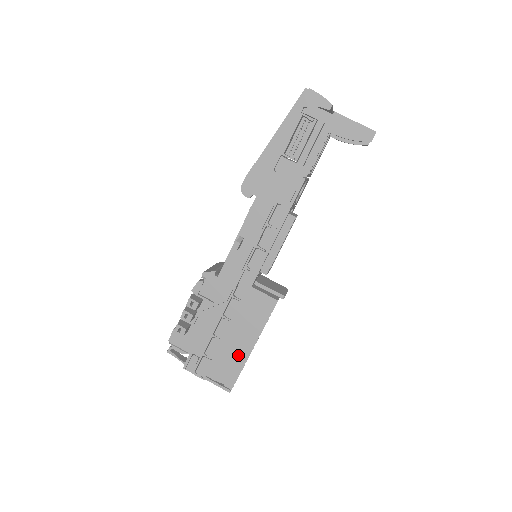
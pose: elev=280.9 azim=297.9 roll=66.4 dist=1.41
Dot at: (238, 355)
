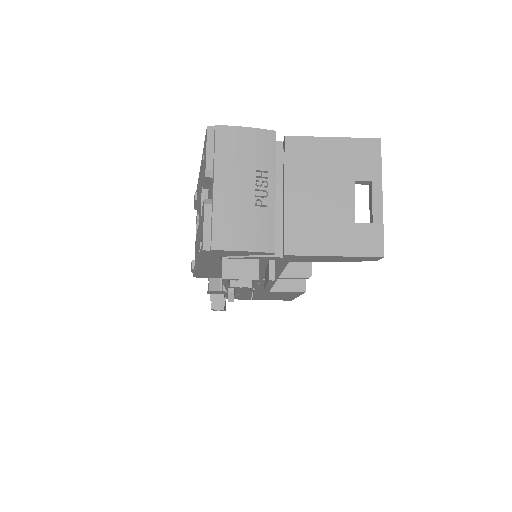
Dot at: occluded
